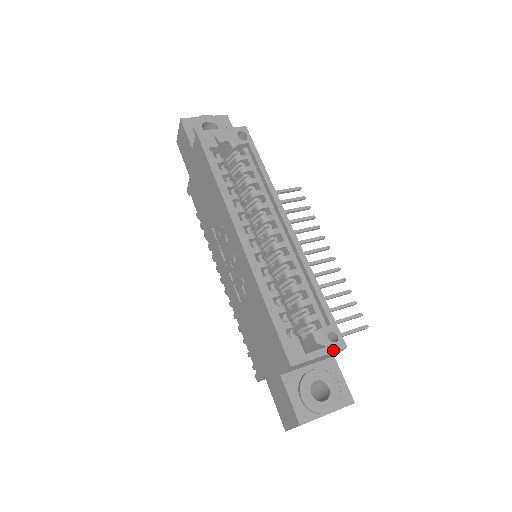
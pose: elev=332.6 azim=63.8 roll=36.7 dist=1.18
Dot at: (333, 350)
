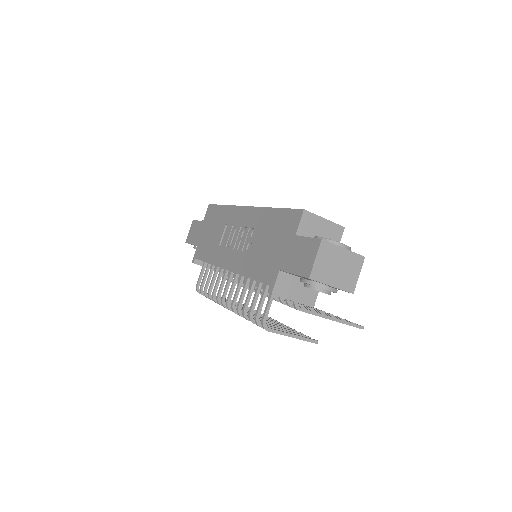
Dot at: (334, 223)
